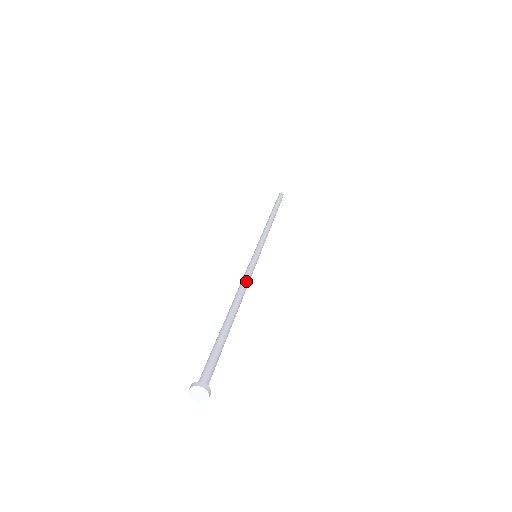
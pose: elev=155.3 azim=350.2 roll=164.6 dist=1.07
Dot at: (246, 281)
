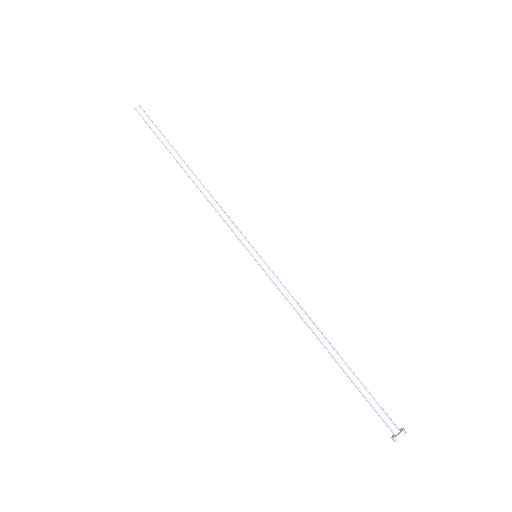
Dot at: (294, 305)
